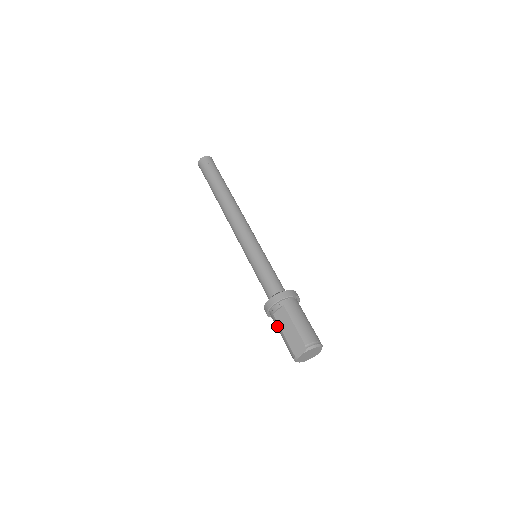
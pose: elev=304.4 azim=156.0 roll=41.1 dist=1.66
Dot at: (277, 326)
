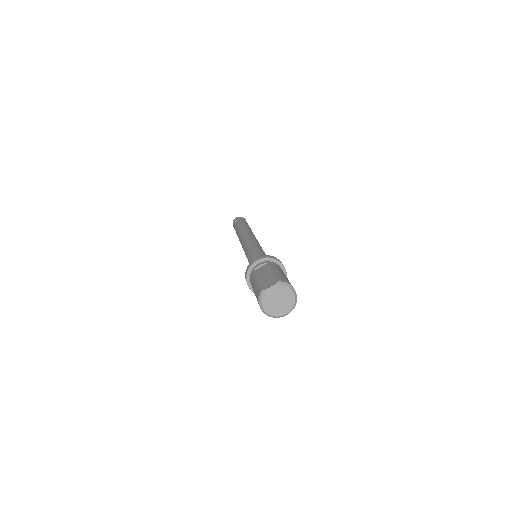
Dot at: (253, 279)
